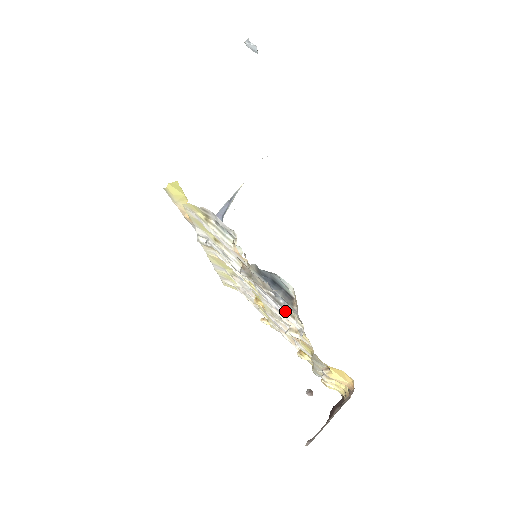
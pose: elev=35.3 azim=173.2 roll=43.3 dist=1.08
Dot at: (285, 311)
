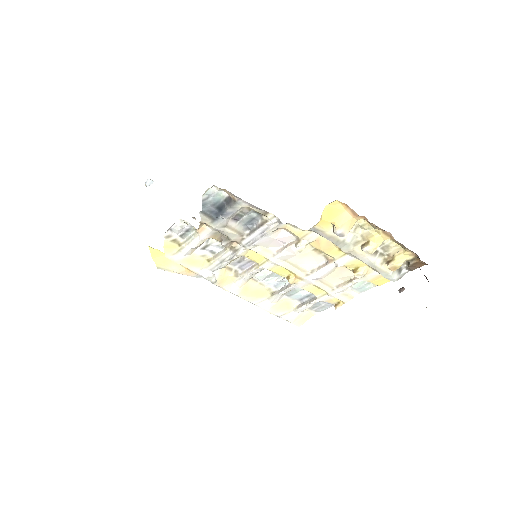
Dot at: (262, 227)
